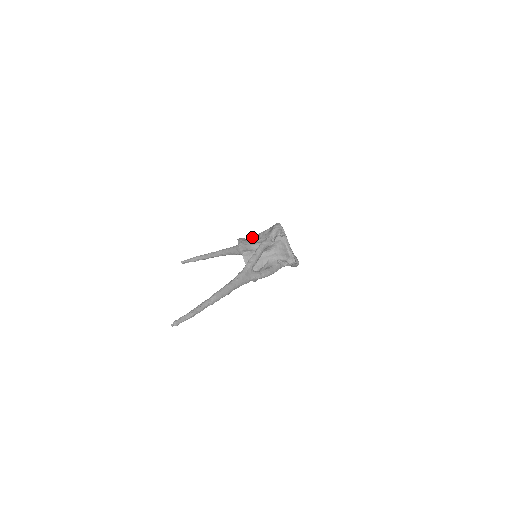
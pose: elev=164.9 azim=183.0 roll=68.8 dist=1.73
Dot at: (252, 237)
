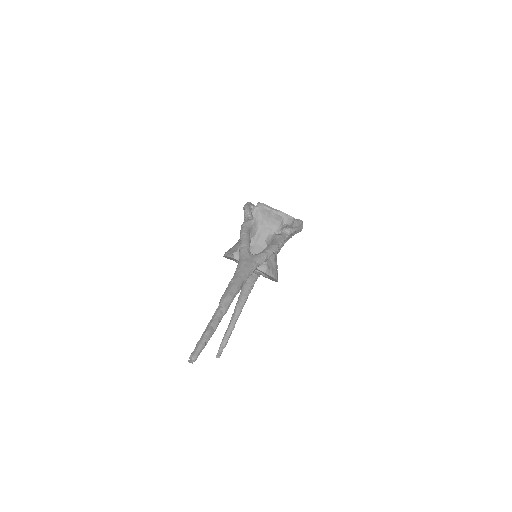
Dot at: occluded
